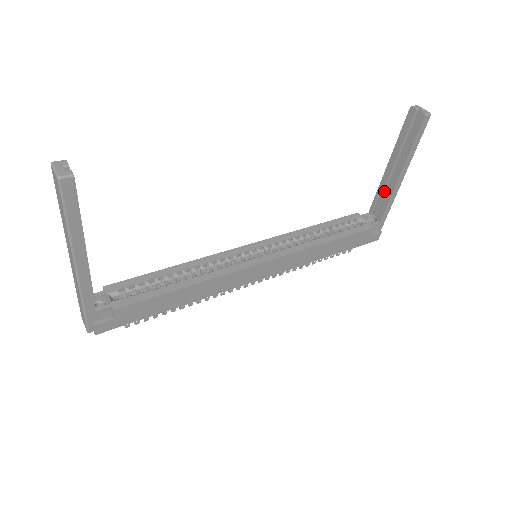
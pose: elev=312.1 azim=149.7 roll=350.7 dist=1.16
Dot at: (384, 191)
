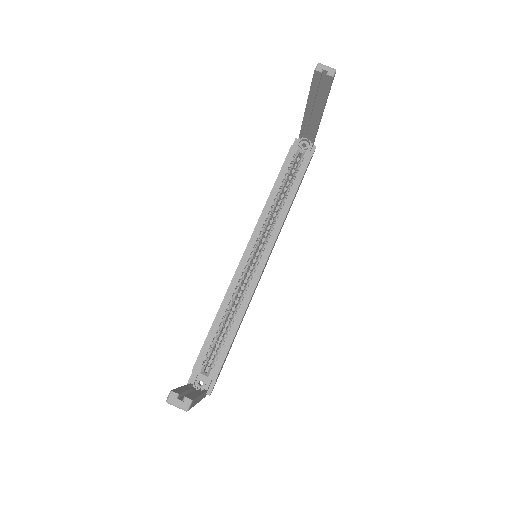
Dot at: (308, 124)
